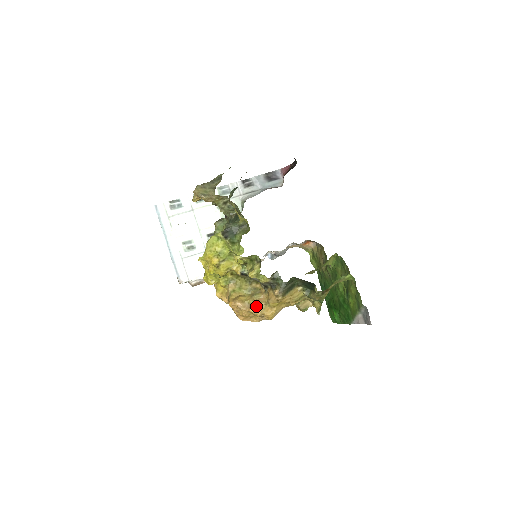
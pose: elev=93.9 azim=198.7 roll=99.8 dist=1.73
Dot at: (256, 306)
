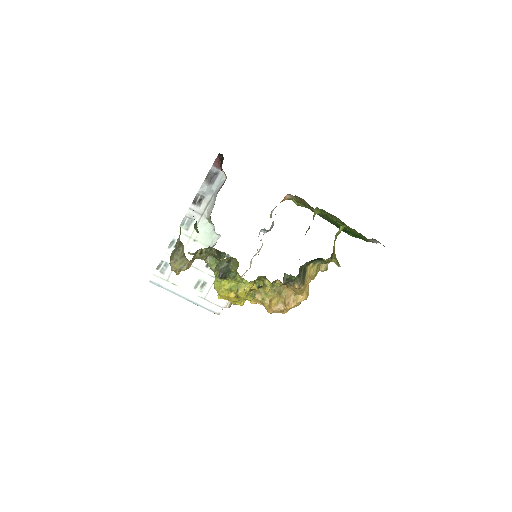
Dot at: (289, 302)
